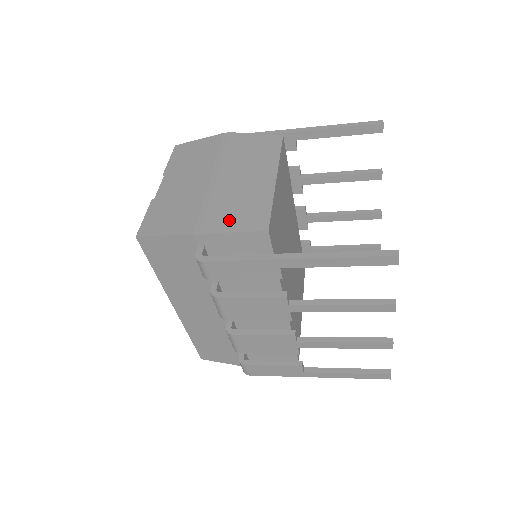
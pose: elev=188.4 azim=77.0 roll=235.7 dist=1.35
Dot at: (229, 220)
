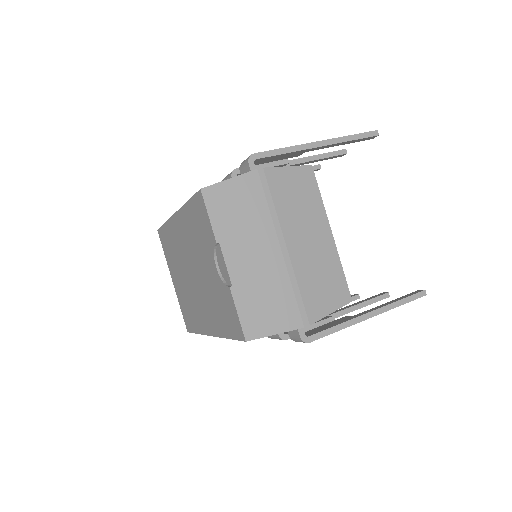
Dot at: (323, 301)
